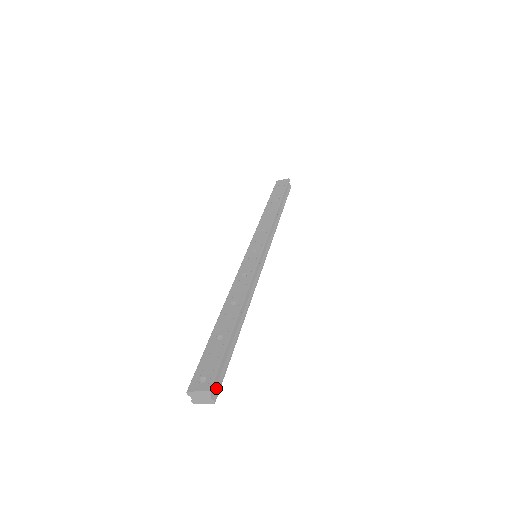
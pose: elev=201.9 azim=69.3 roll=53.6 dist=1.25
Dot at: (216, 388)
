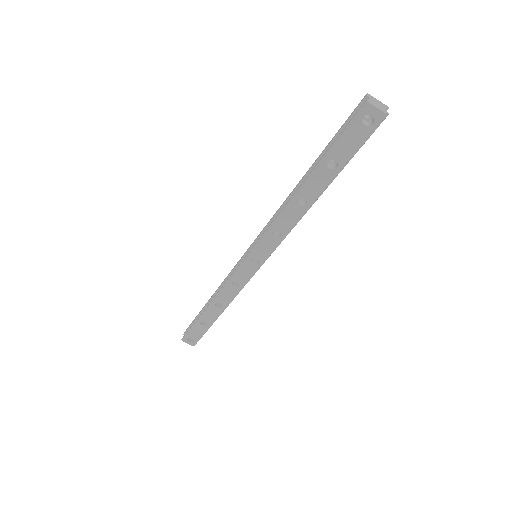
Dot at: (378, 122)
